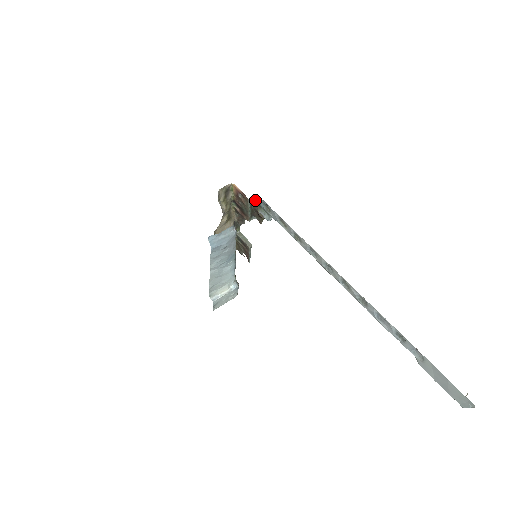
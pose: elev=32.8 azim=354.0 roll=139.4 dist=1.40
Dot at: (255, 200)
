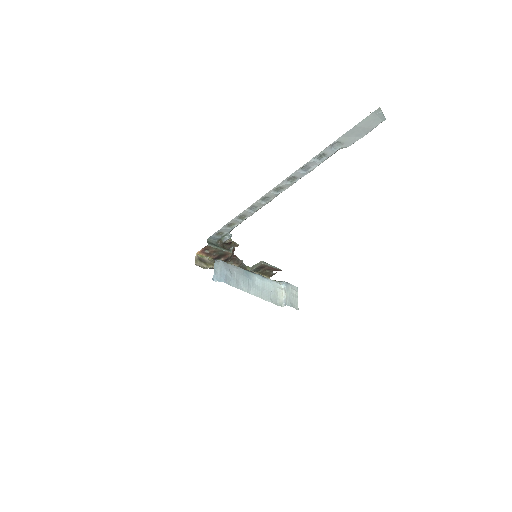
Dot at: (213, 242)
